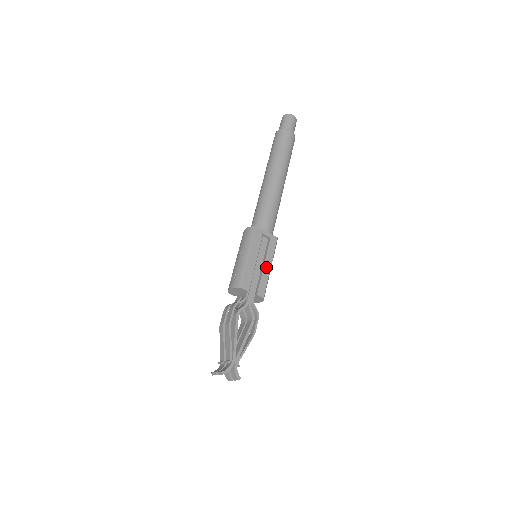
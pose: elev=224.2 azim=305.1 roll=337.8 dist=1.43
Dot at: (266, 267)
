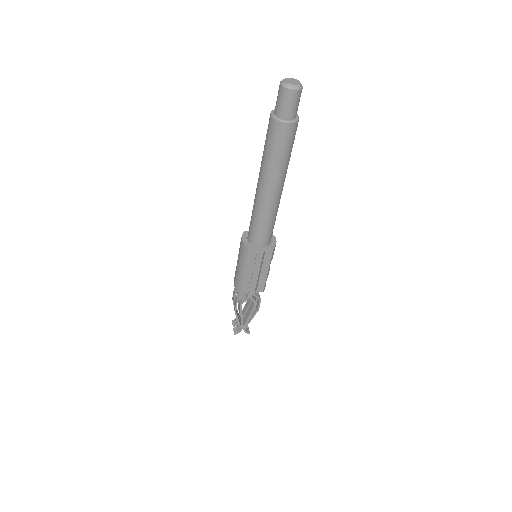
Dot at: (263, 273)
